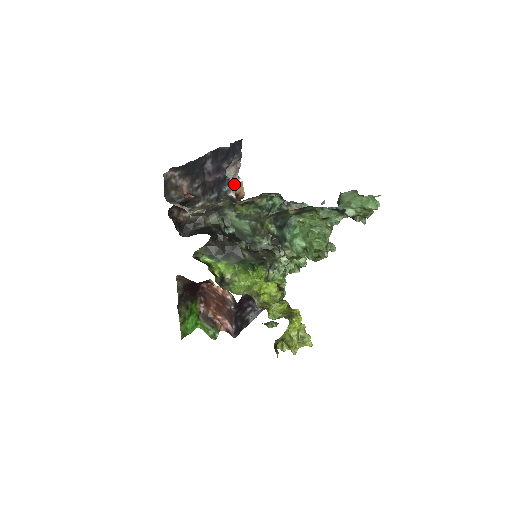
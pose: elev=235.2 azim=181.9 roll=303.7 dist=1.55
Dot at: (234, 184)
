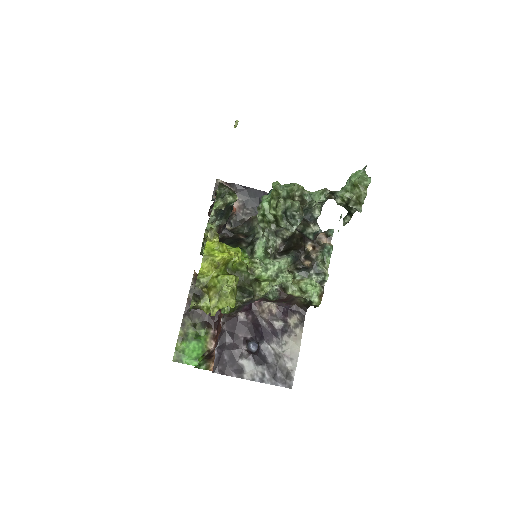
Dot at: occluded
